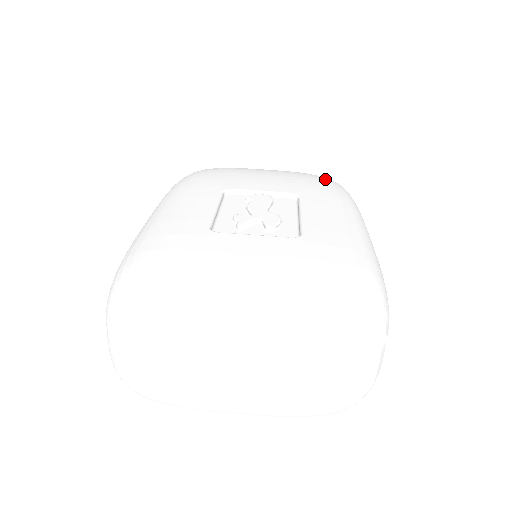
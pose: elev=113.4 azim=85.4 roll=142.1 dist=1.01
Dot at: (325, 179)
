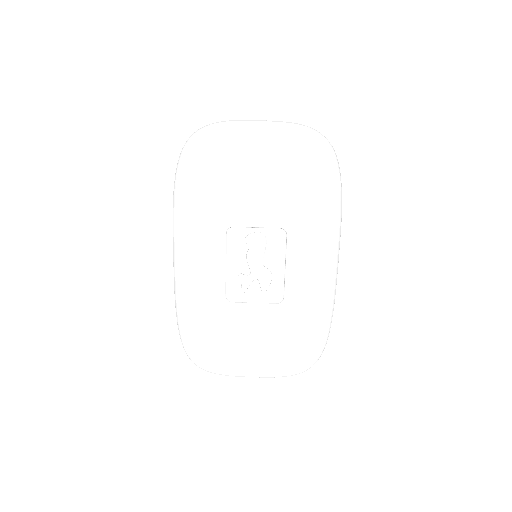
Dot at: (318, 170)
